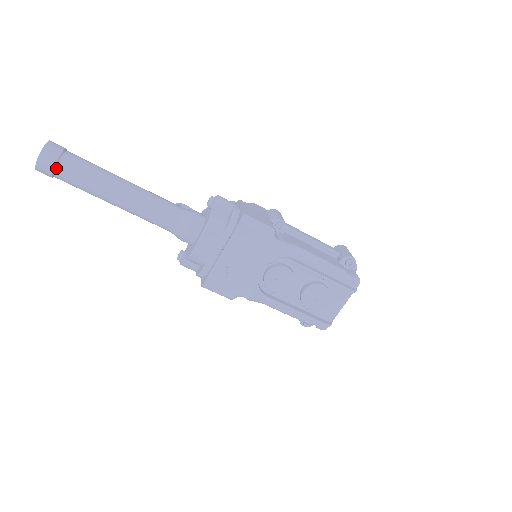
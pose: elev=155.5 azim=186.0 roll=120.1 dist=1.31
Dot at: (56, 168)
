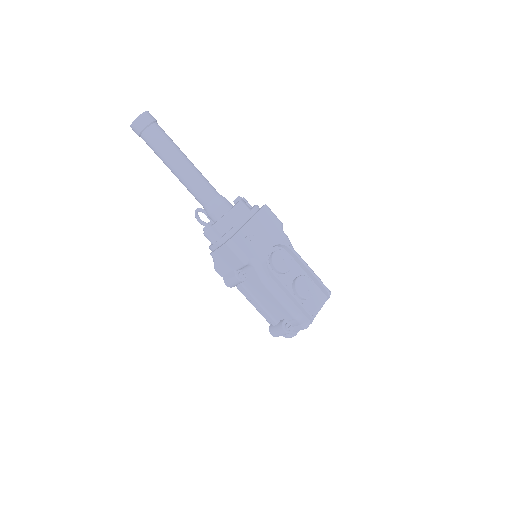
Dot at: (152, 124)
